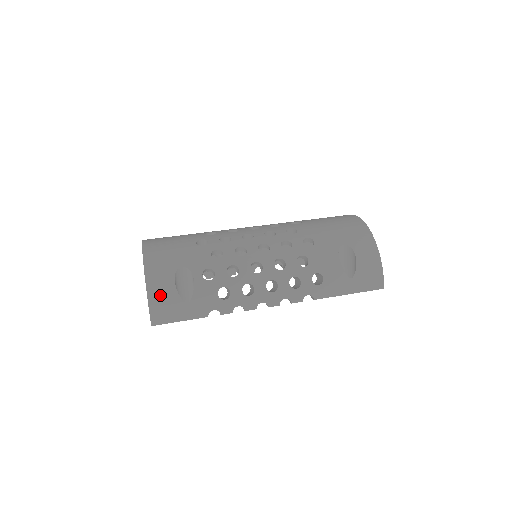
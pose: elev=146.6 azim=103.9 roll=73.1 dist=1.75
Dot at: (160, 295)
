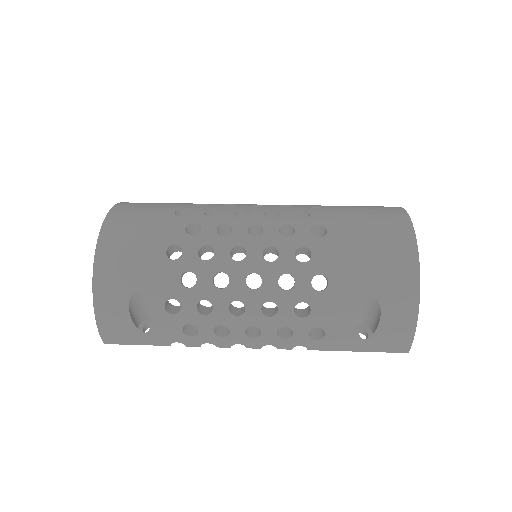
Dot at: (111, 321)
